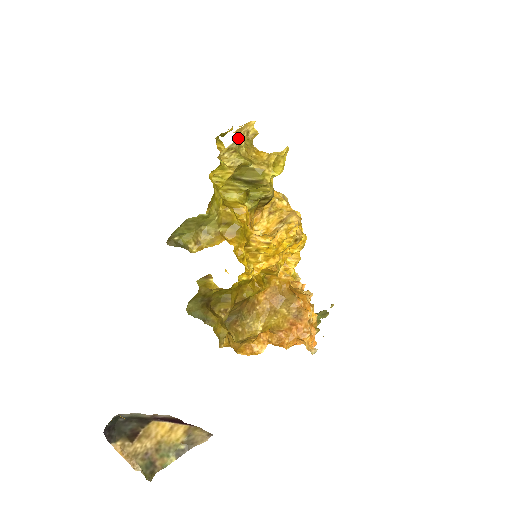
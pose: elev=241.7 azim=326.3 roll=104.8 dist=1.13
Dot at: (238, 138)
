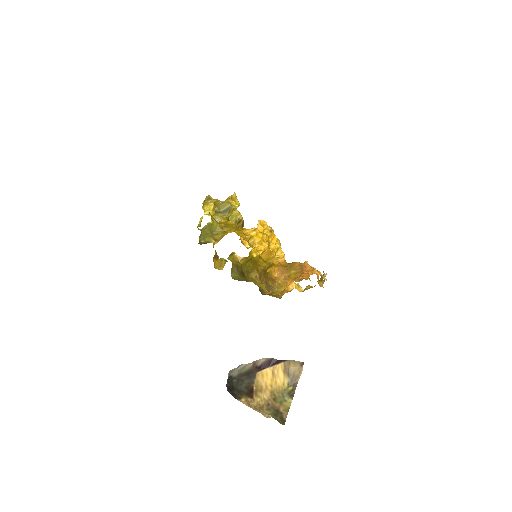
Dot at: (207, 196)
